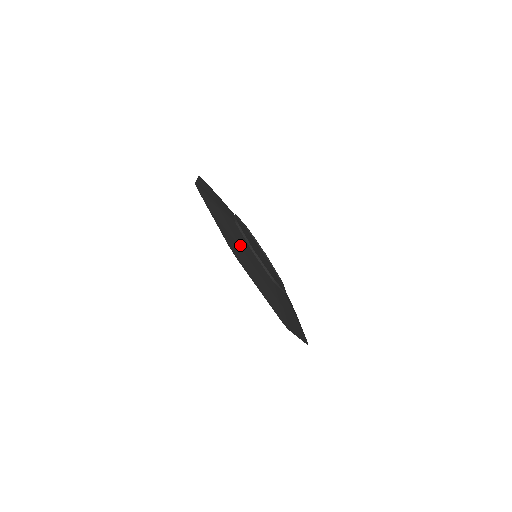
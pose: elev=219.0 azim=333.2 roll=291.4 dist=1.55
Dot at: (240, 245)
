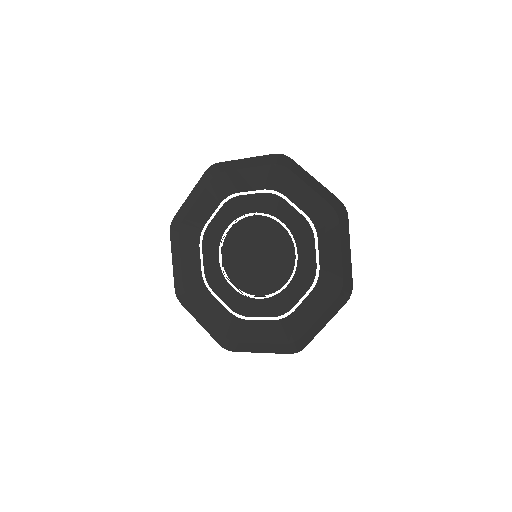
Dot at: (271, 184)
